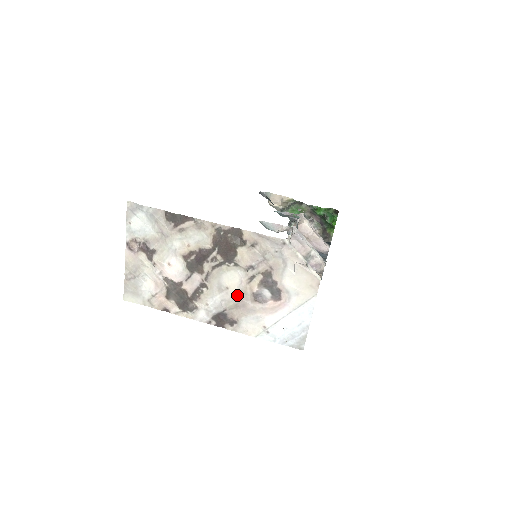
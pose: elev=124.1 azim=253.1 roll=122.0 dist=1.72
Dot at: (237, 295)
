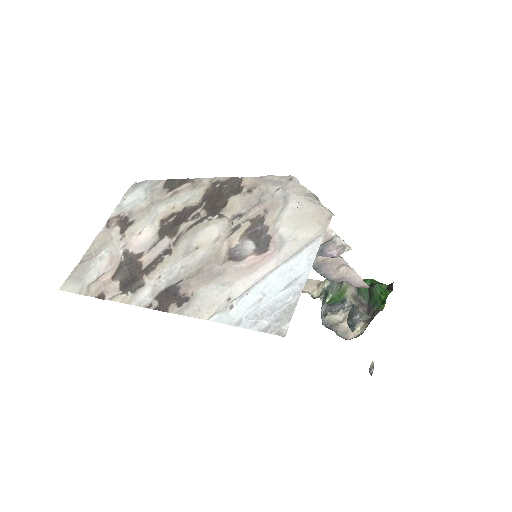
Dot at: (206, 255)
